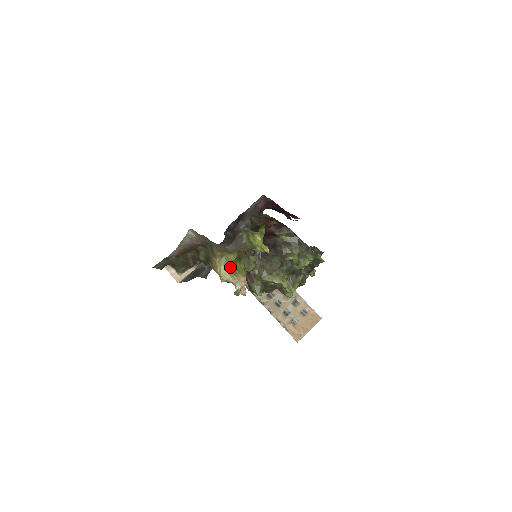
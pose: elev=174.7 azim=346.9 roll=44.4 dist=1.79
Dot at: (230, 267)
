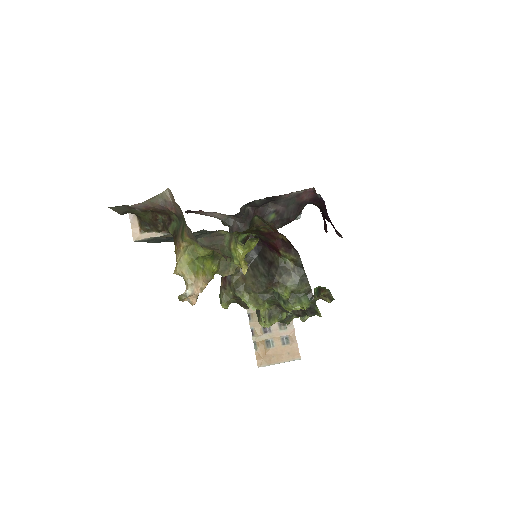
Dot at: (194, 261)
